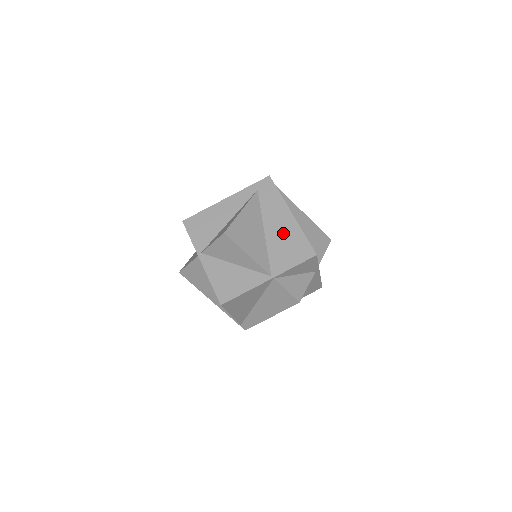
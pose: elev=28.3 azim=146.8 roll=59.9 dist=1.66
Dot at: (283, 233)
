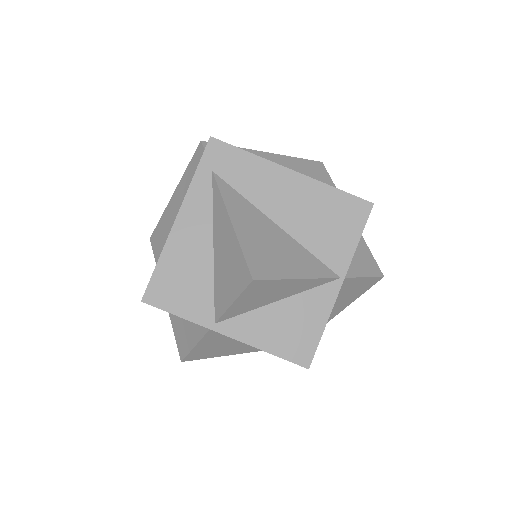
Dot at: (305, 207)
